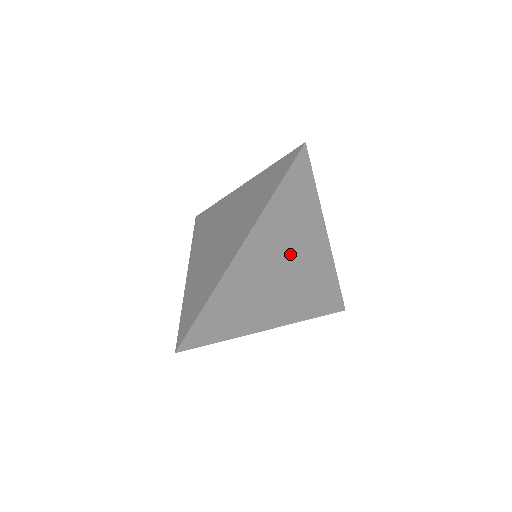
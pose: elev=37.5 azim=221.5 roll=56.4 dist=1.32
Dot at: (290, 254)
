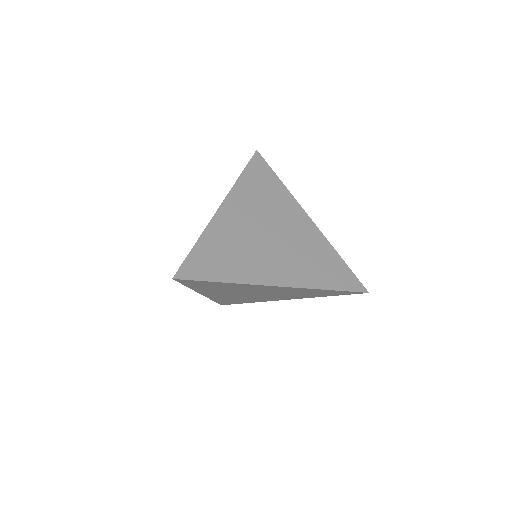
Dot at: (273, 221)
